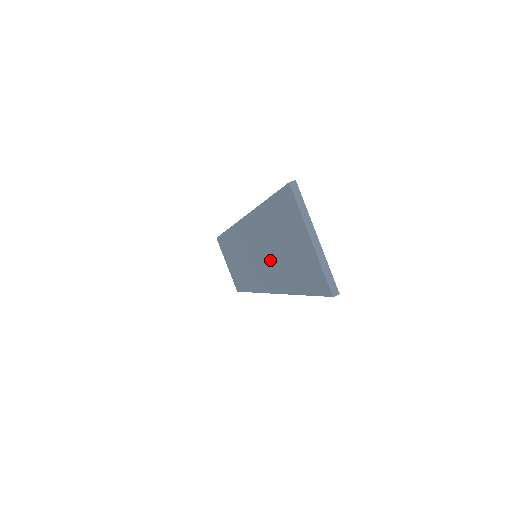
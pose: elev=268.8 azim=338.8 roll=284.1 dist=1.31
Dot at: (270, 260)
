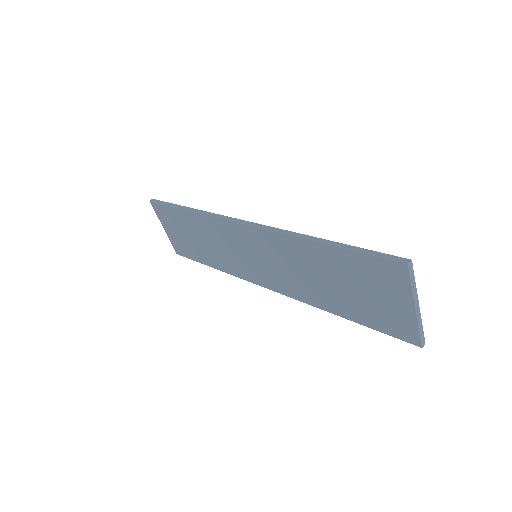
Dot at: (298, 277)
